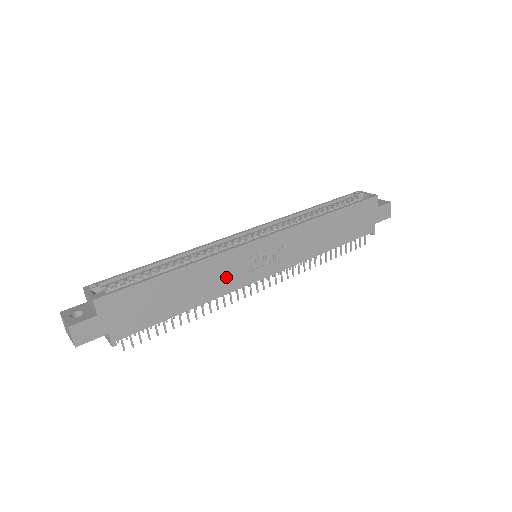
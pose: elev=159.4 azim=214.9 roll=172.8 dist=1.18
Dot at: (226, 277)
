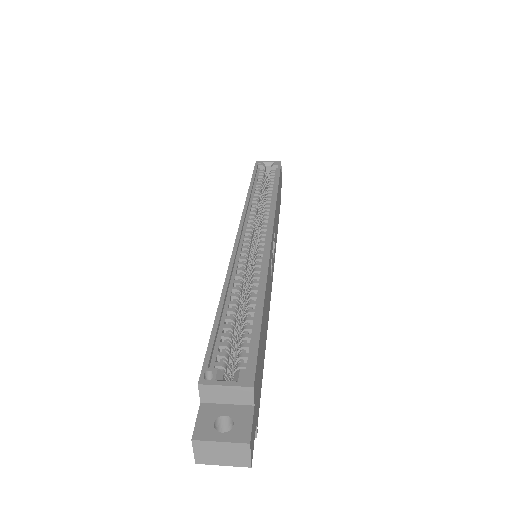
Dot at: (269, 289)
